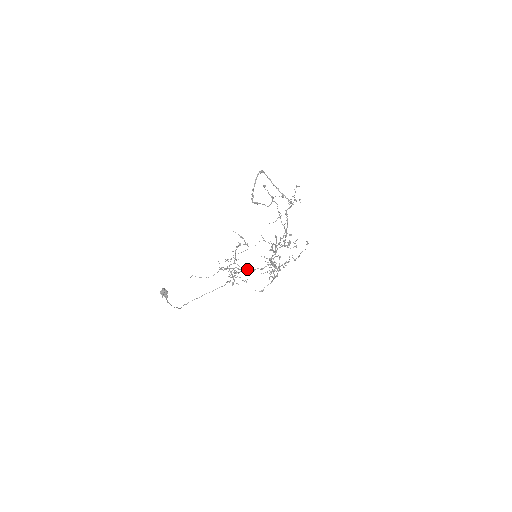
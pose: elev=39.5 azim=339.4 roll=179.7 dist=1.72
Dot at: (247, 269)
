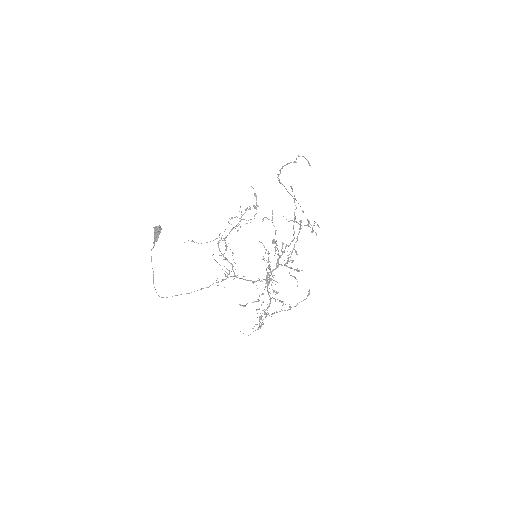
Dot at: (240, 278)
